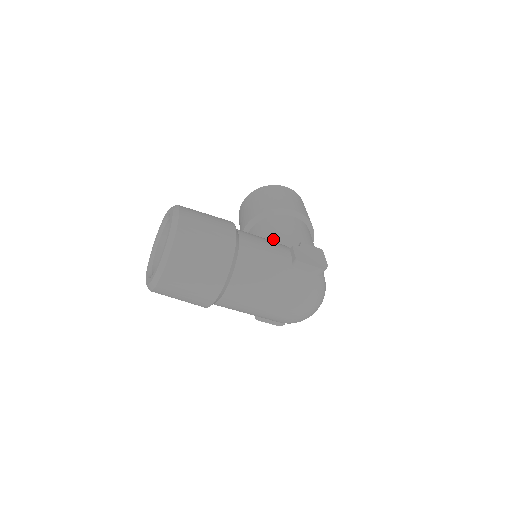
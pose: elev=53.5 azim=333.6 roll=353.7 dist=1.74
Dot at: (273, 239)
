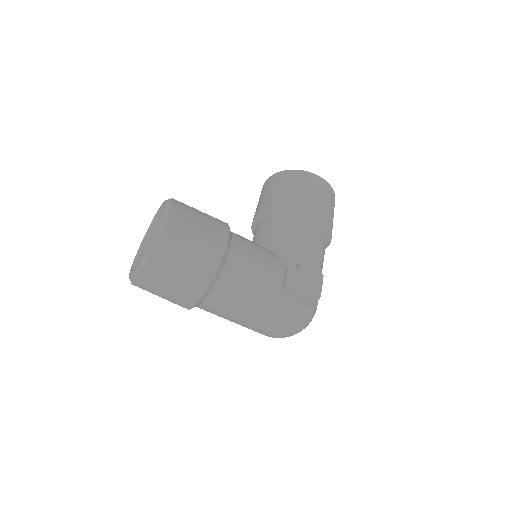
Dot at: (275, 248)
